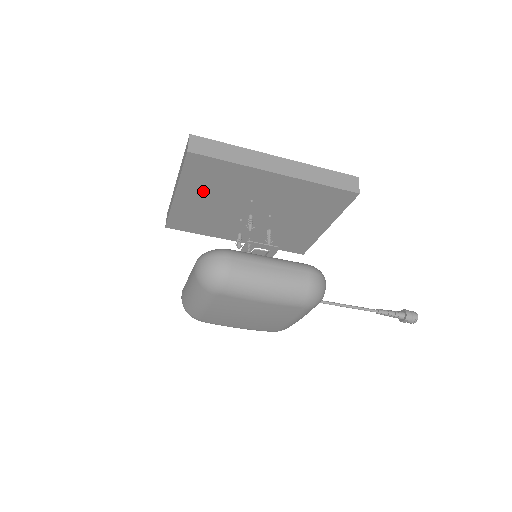
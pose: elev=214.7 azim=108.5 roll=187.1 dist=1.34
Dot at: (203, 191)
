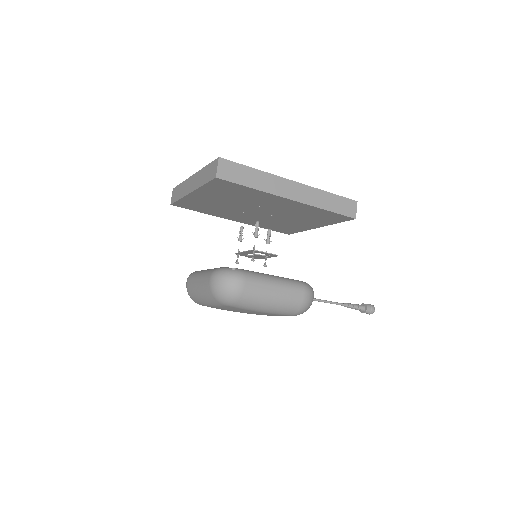
Dot at: (218, 196)
